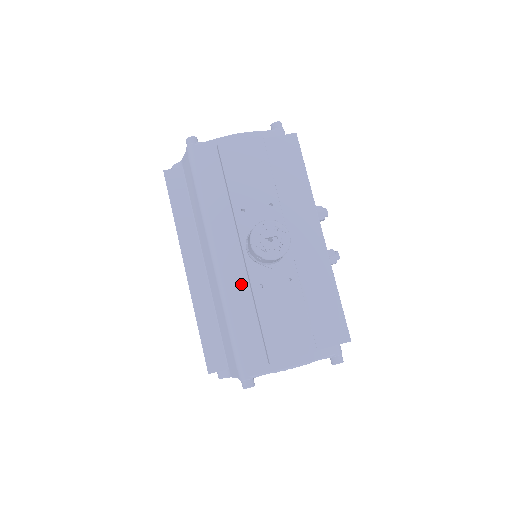
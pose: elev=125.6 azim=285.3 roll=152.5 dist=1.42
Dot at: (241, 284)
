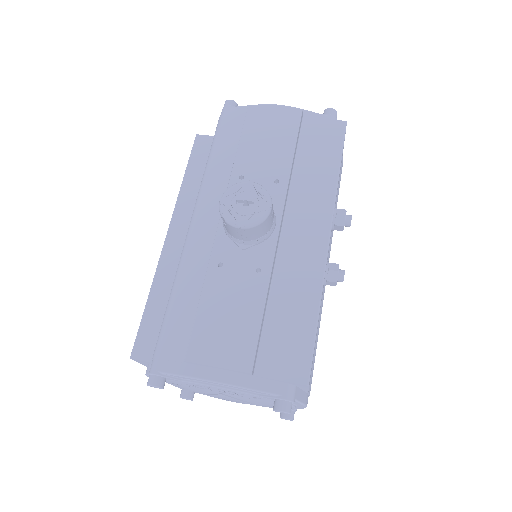
Dot at: (203, 258)
